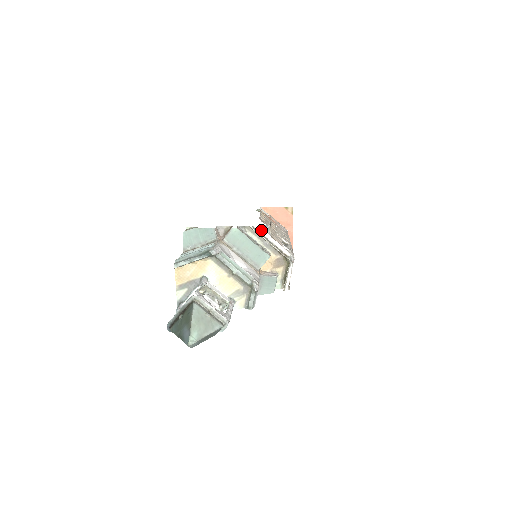
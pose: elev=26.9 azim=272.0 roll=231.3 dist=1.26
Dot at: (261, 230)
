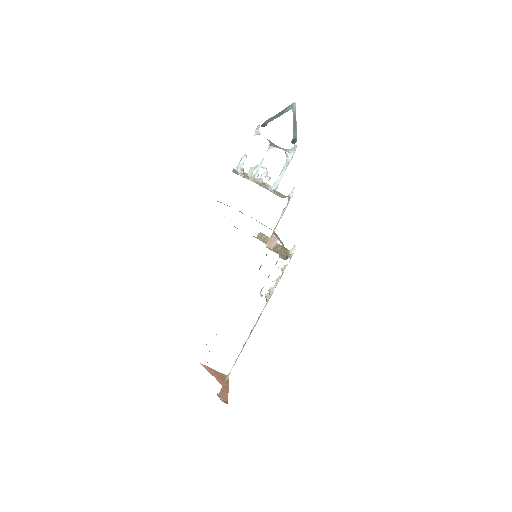
Dot at: (267, 239)
